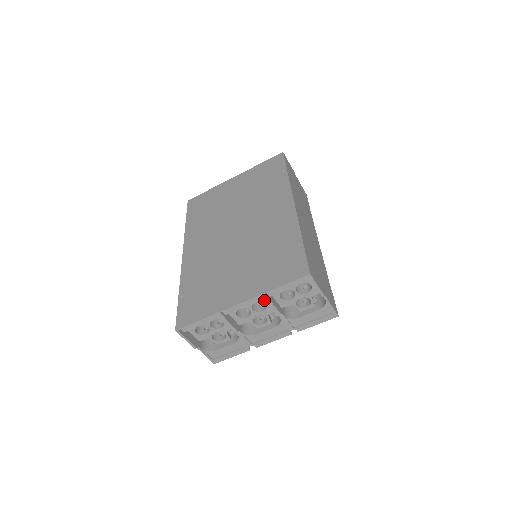
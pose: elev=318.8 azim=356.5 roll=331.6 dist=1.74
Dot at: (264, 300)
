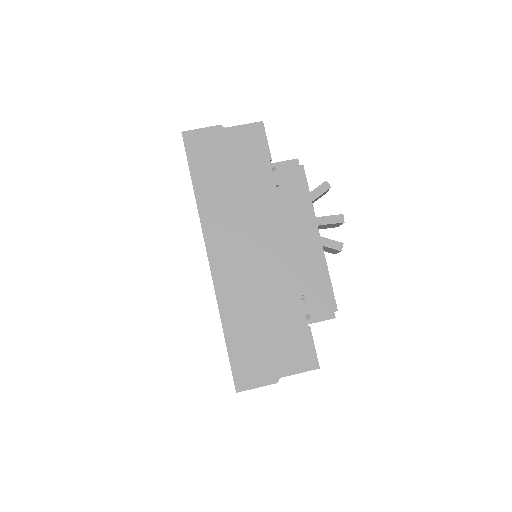
Dot at: occluded
